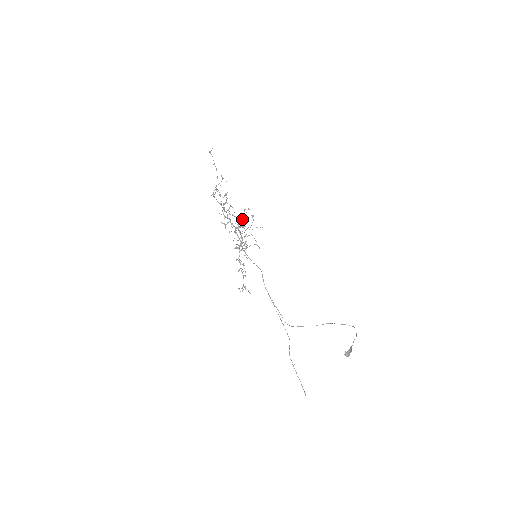
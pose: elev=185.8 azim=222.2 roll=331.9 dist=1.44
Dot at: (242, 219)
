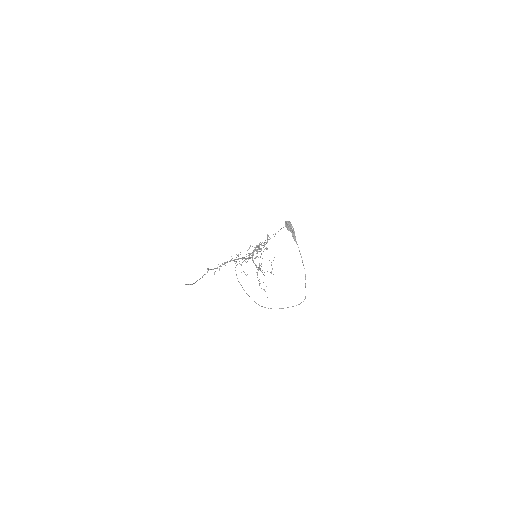
Dot at: (267, 249)
